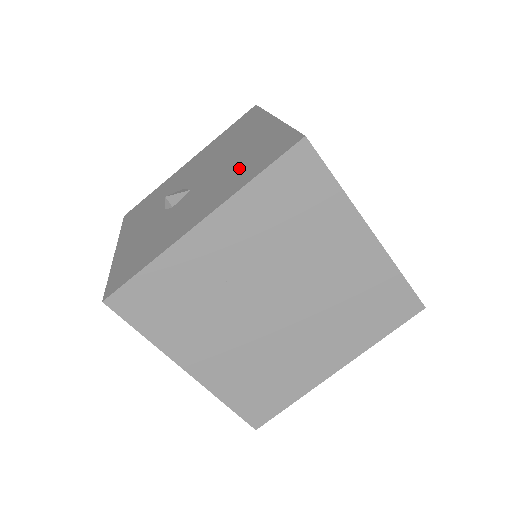
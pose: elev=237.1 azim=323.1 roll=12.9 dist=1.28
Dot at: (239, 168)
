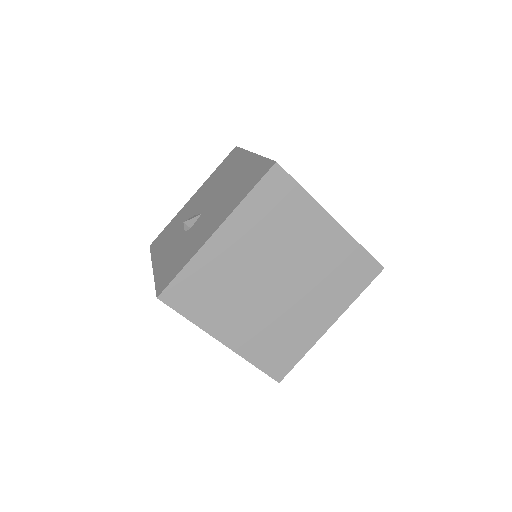
Dot at: (235, 191)
